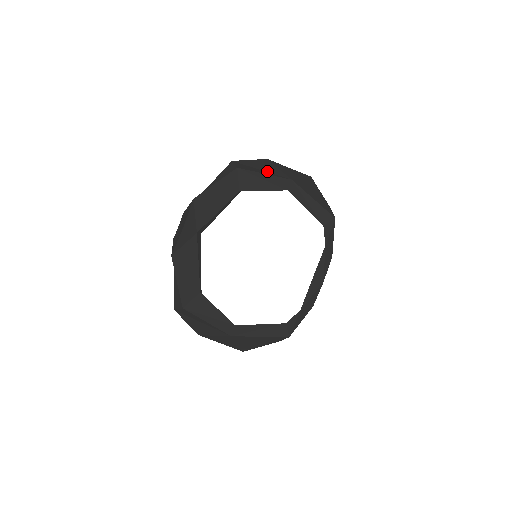
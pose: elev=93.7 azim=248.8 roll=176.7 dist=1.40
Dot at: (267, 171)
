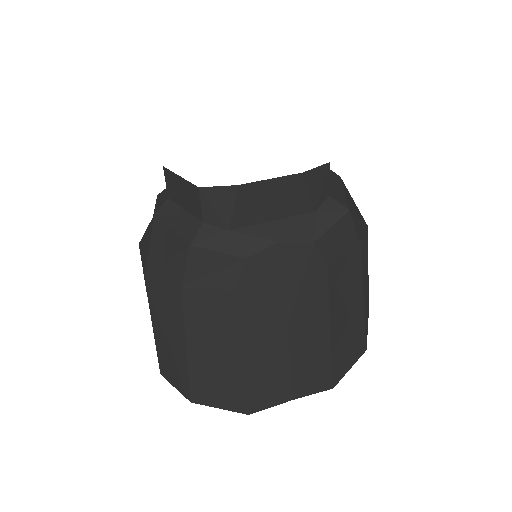
Dot at: occluded
